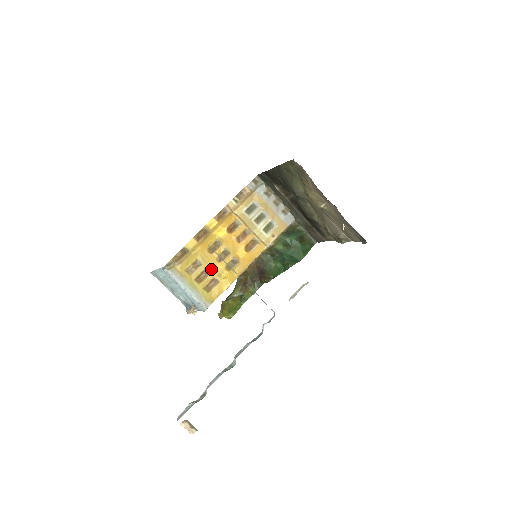
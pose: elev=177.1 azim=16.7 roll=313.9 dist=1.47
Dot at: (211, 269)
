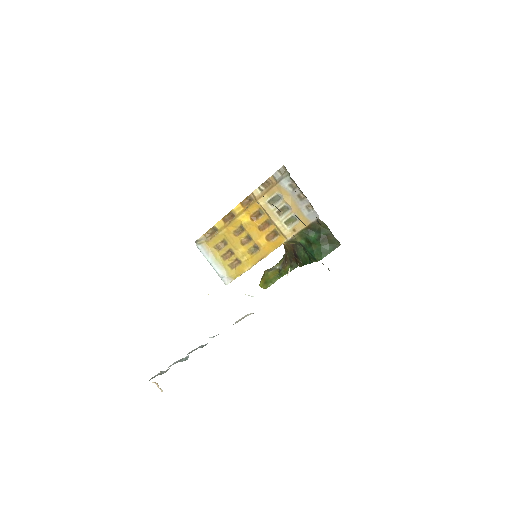
Dot at: (235, 250)
